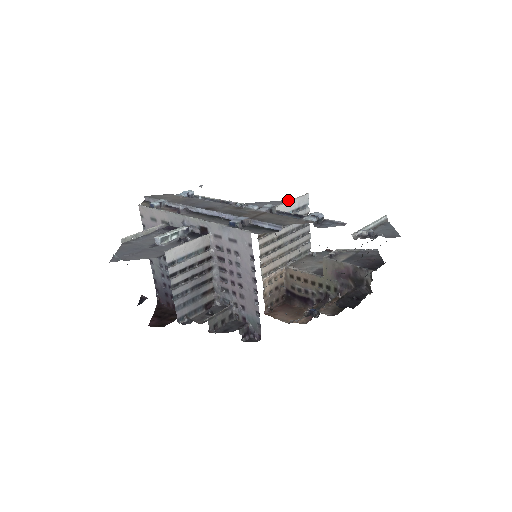
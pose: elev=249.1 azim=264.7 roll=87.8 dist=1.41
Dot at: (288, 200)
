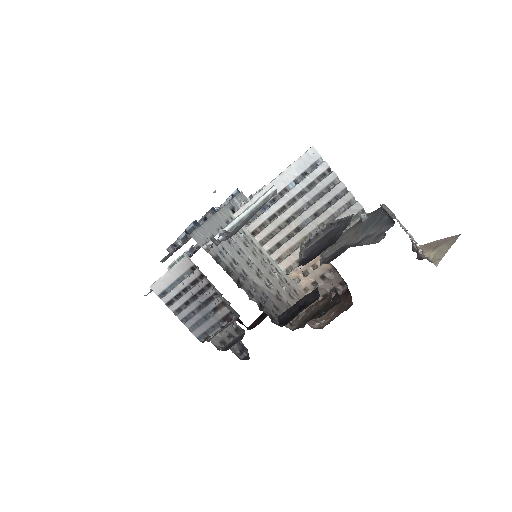
Dot at: occluded
